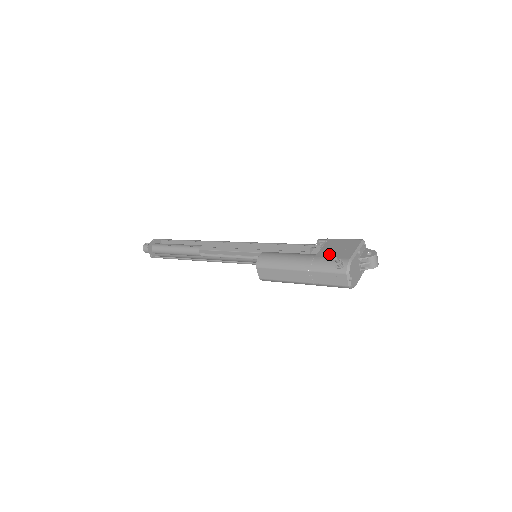
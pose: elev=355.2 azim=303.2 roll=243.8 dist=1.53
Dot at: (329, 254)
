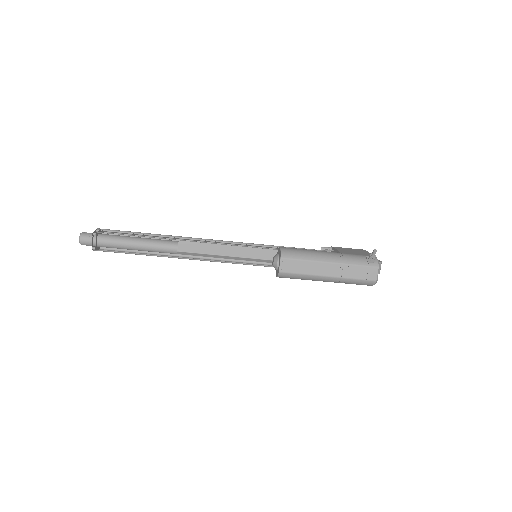
Dot at: (352, 253)
